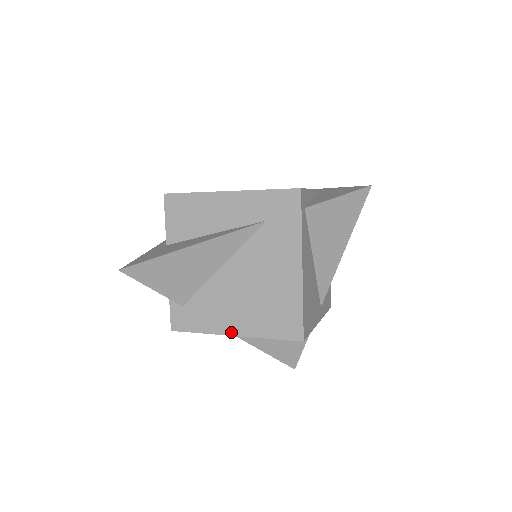
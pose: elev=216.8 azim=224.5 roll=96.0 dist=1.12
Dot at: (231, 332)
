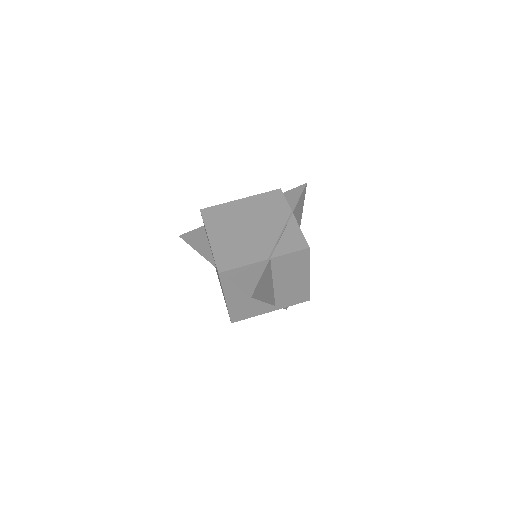
Dot at: occluded
